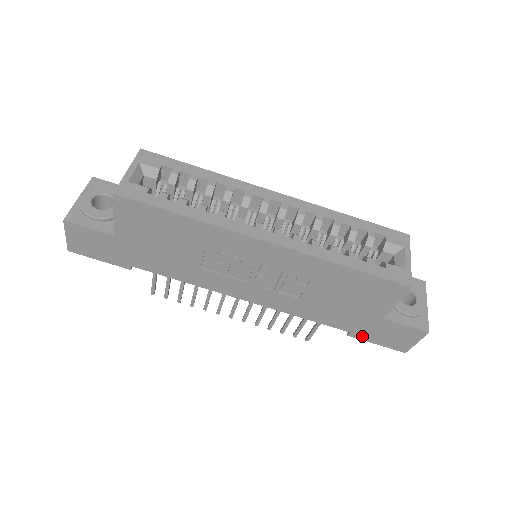
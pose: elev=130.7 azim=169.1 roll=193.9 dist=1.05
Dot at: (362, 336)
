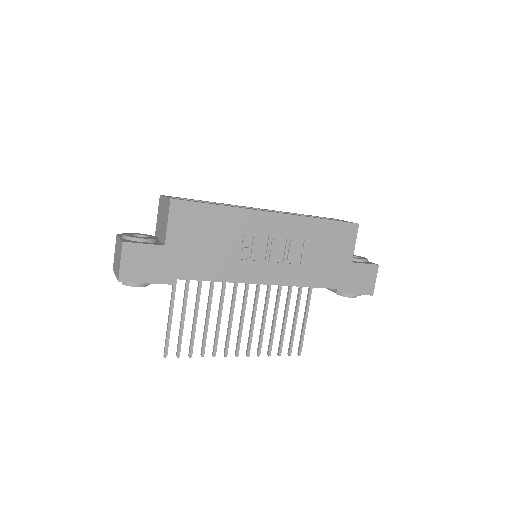
Dot at: (345, 289)
